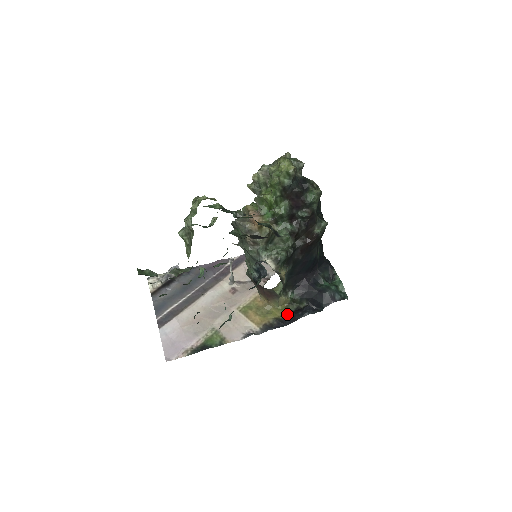
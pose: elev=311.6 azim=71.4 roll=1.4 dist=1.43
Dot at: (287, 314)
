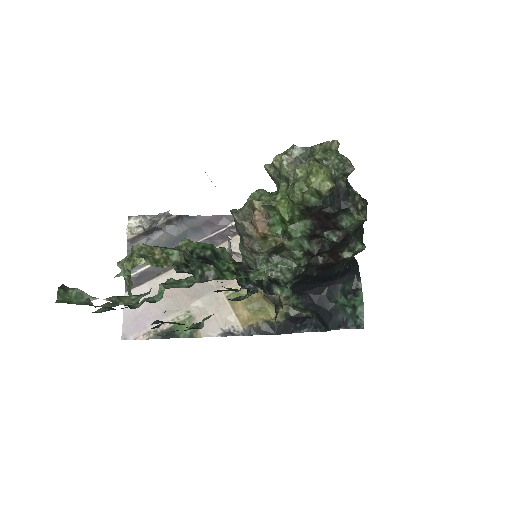
Dot at: (283, 319)
